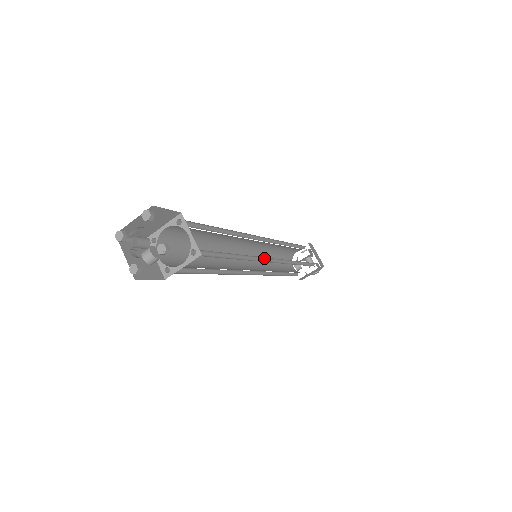
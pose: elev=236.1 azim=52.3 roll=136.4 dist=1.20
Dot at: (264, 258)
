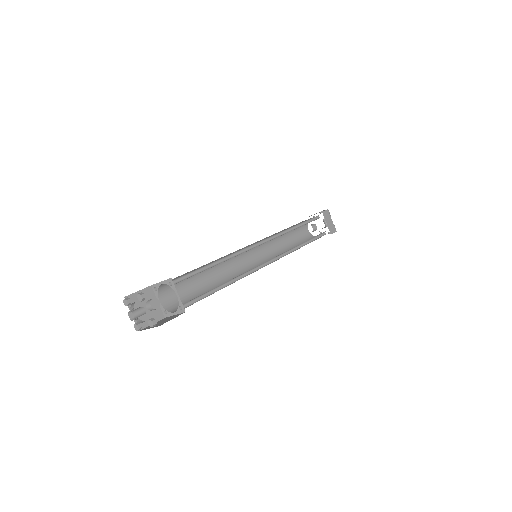
Dot at: (259, 265)
